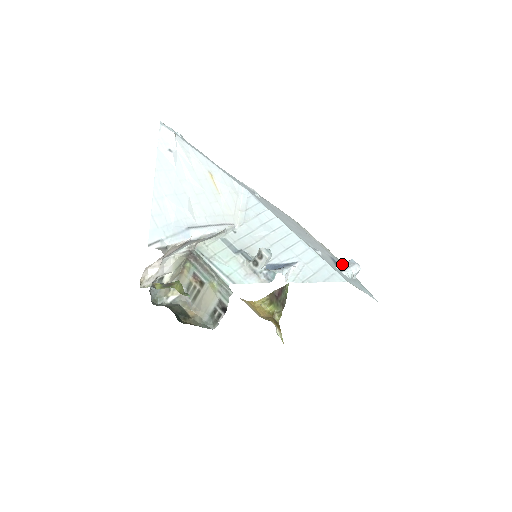
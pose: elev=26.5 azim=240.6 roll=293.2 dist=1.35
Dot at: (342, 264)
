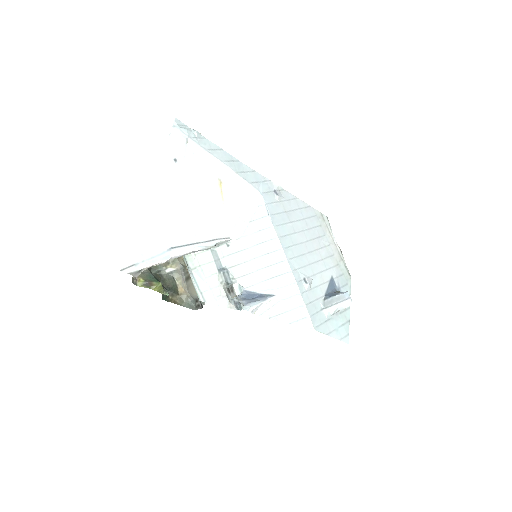
Dot at: (332, 297)
